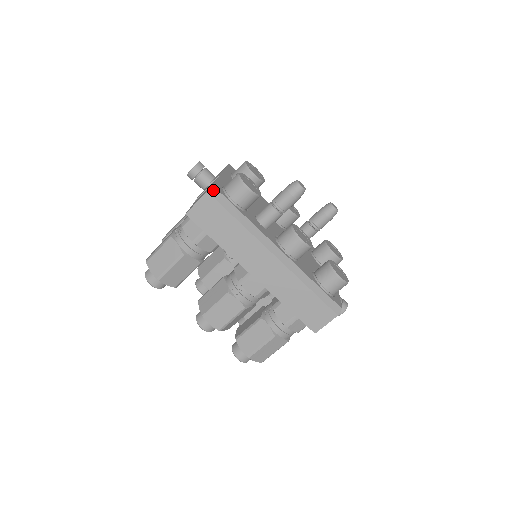
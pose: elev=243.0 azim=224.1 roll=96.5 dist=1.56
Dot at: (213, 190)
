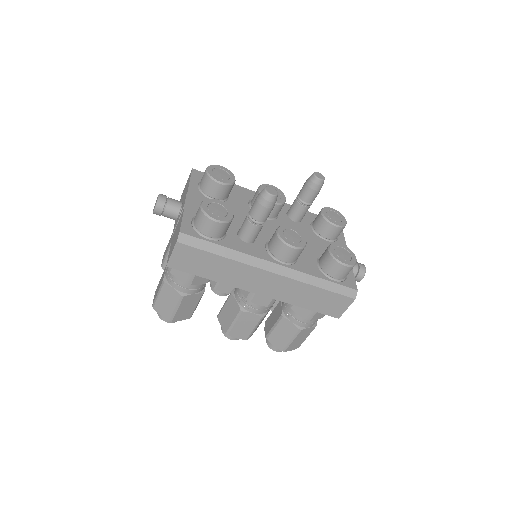
Dot at: (182, 237)
